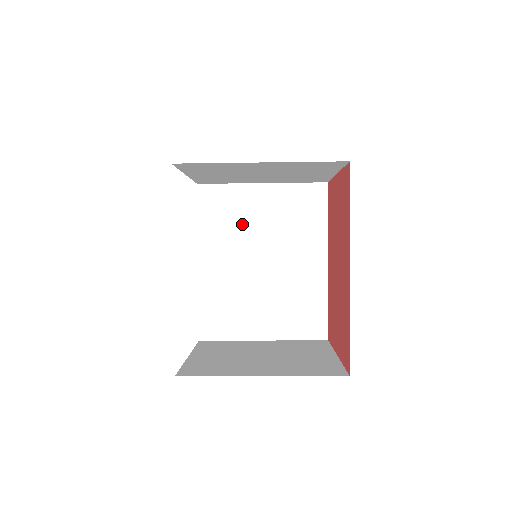
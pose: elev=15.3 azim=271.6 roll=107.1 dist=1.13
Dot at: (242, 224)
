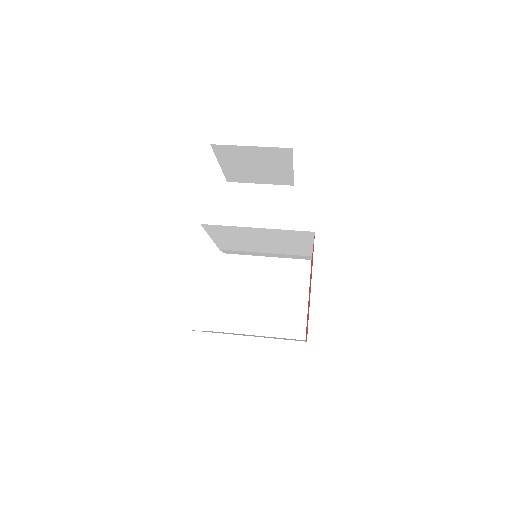
Dot at: (243, 236)
